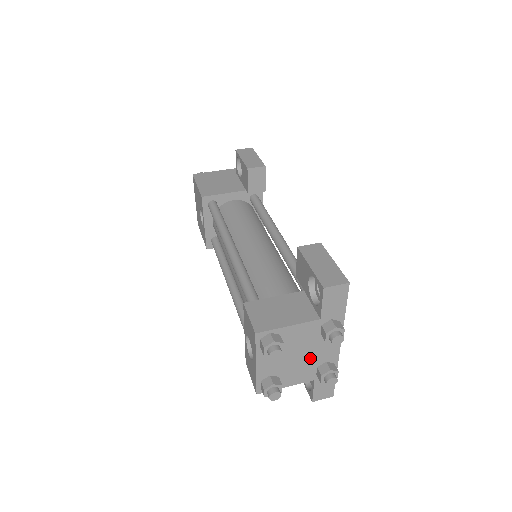
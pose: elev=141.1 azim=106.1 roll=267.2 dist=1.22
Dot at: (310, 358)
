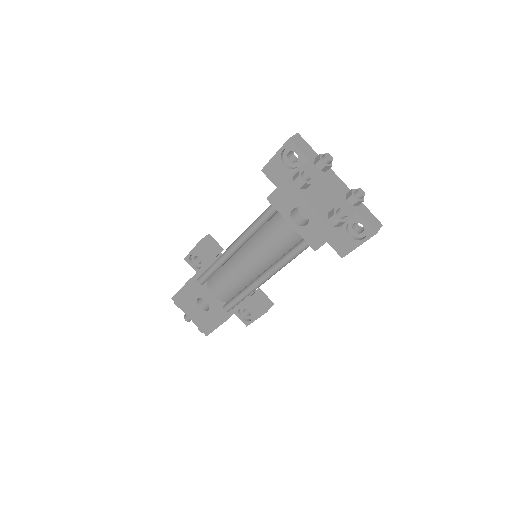
Dot at: (335, 193)
